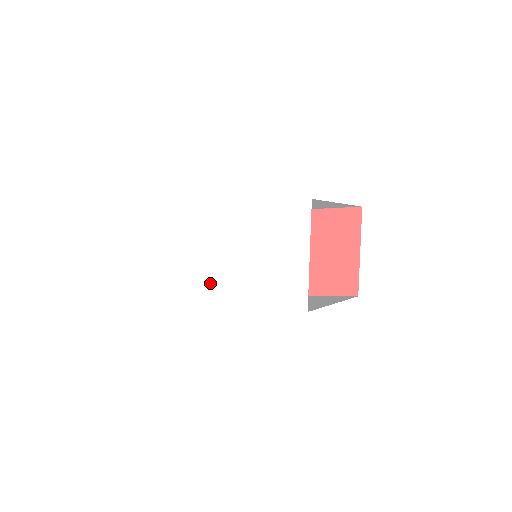
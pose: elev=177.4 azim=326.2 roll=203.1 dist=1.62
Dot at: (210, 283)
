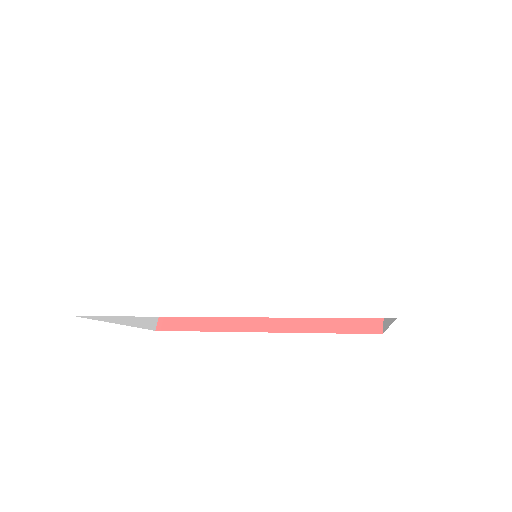
Dot at: (206, 272)
